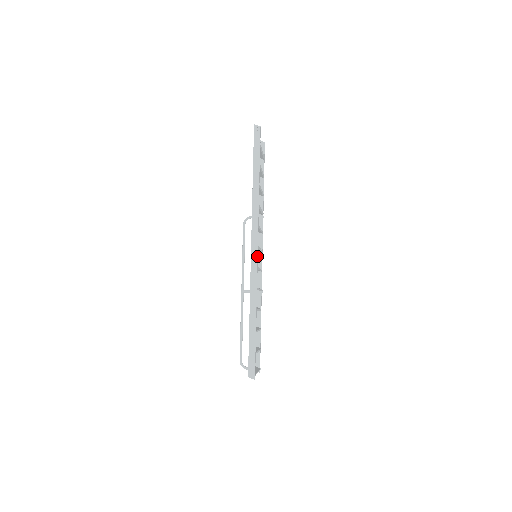
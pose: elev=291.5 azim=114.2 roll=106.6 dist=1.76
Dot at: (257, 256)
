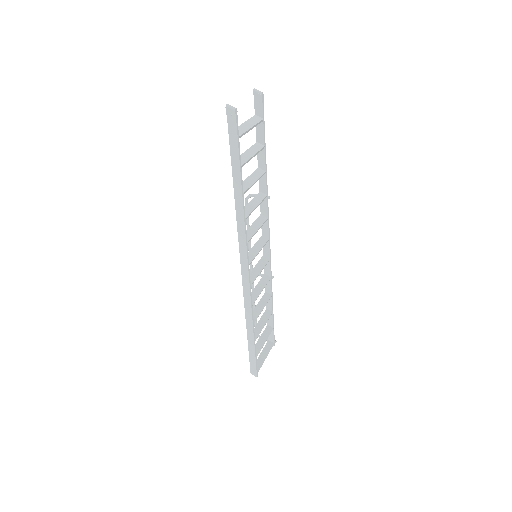
Dot at: (248, 276)
